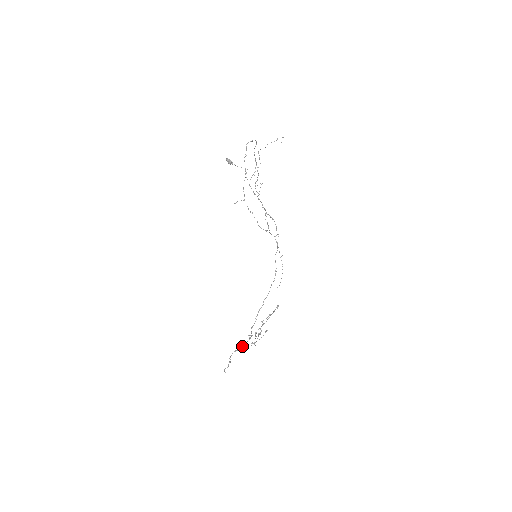
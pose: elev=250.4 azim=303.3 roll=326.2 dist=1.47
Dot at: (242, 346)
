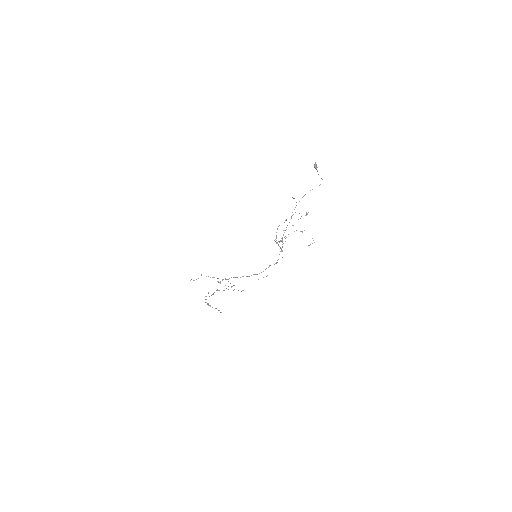
Dot at: (214, 277)
